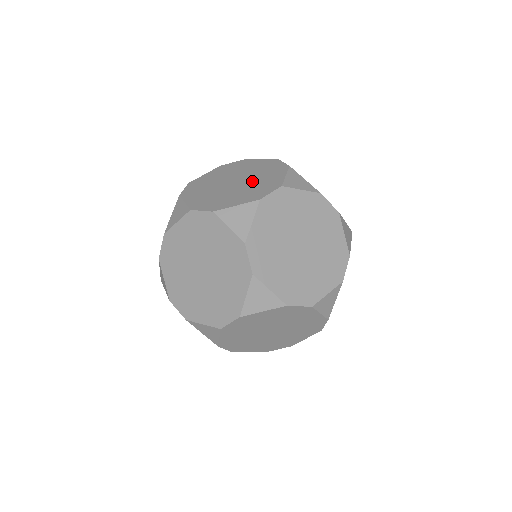
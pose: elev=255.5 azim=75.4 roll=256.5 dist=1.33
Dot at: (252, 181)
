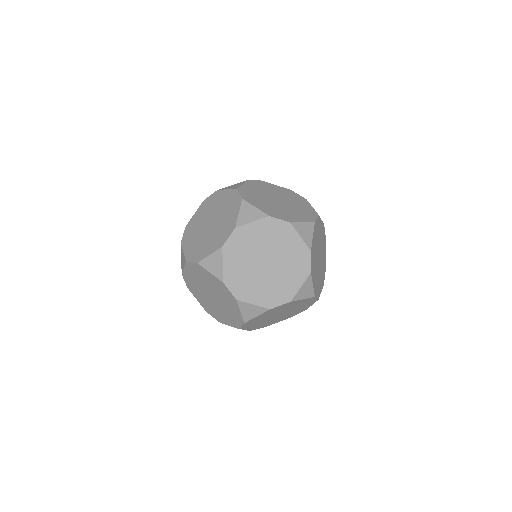
Dot at: occluded
